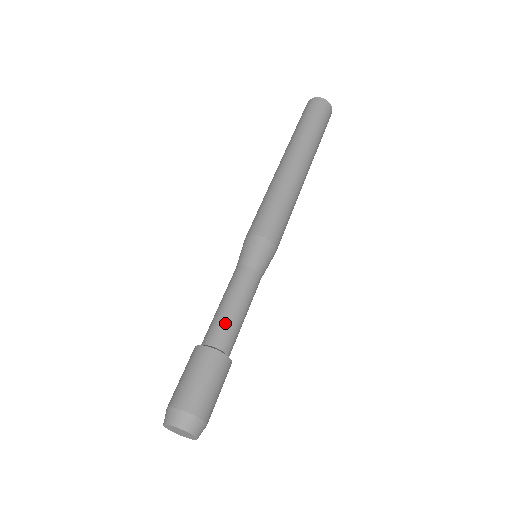
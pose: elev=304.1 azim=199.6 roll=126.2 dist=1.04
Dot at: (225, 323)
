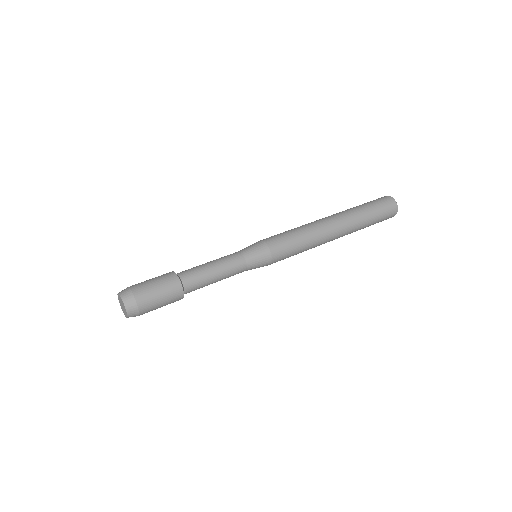
Dot at: occluded
